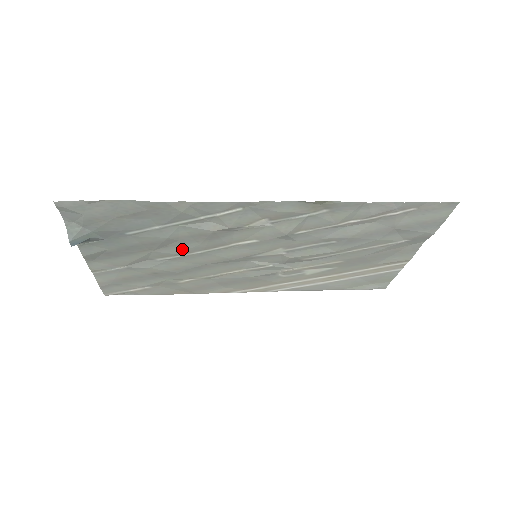
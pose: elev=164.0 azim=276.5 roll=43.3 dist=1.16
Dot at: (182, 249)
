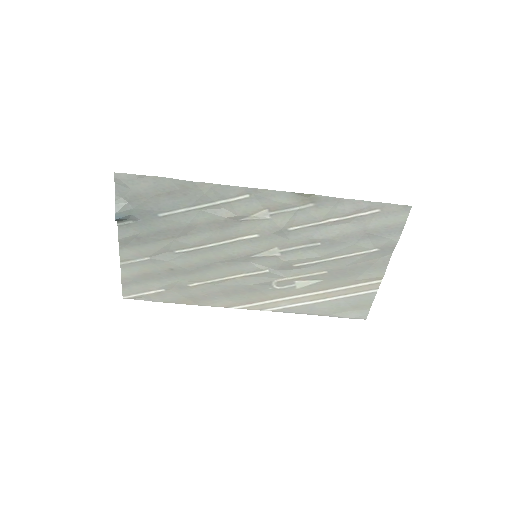
Dot at: (198, 239)
